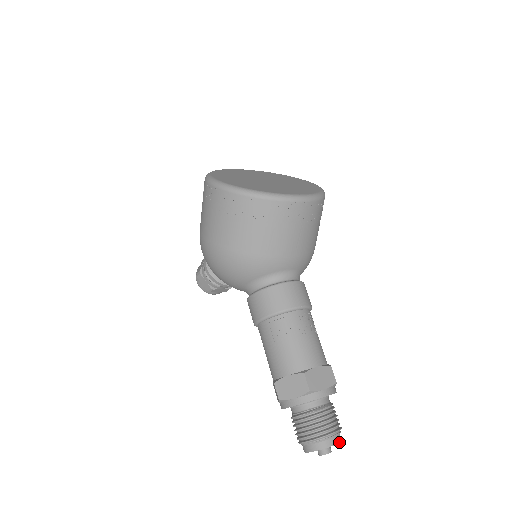
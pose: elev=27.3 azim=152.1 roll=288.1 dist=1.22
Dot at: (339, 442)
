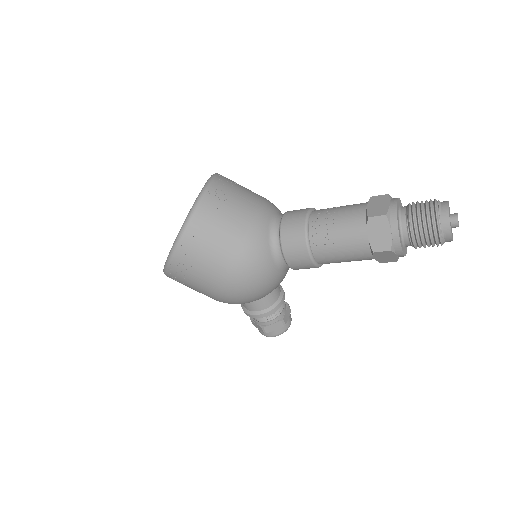
Dot at: (447, 202)
